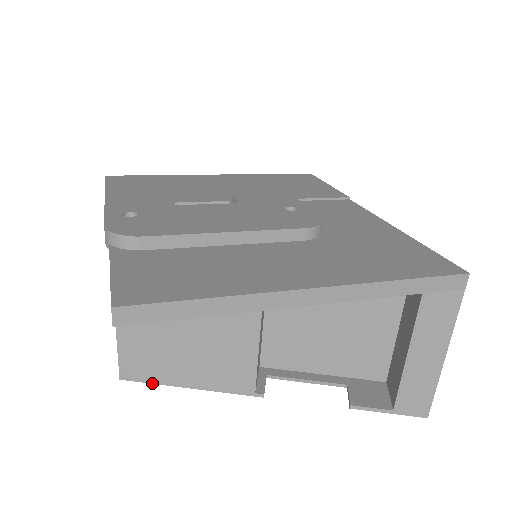
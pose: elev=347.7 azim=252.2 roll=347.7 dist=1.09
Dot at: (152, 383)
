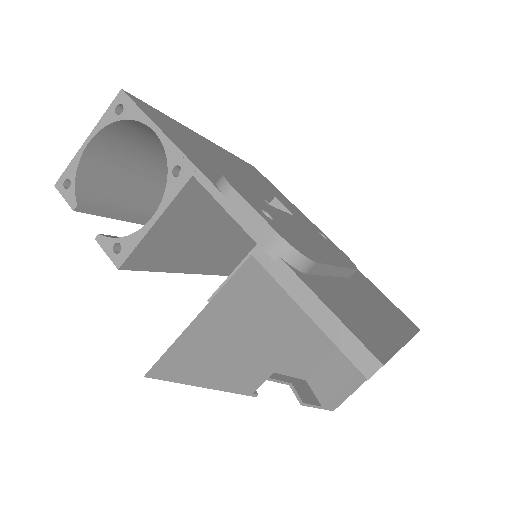
Dot at: (175, 382)
